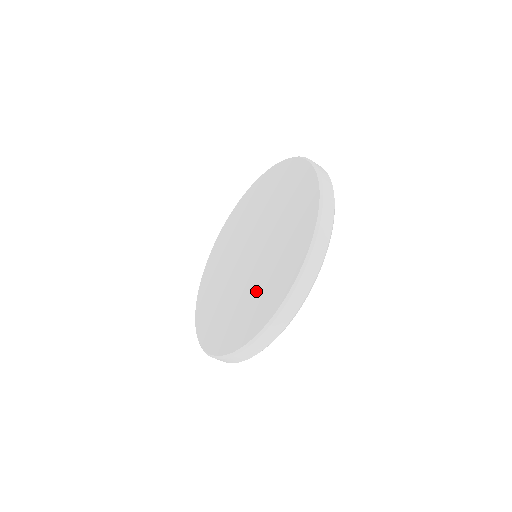
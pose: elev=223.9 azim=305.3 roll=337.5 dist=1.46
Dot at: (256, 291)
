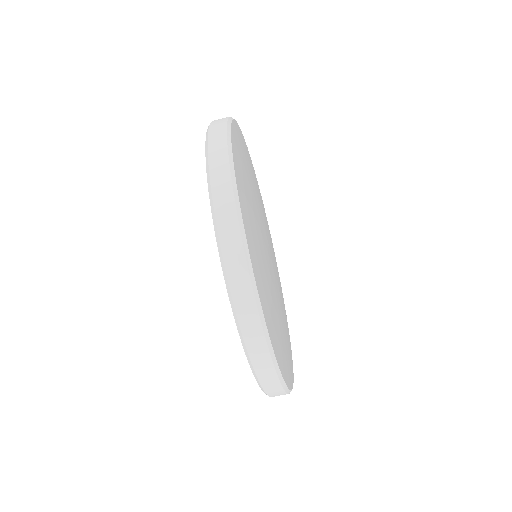
Dot at: occluded
